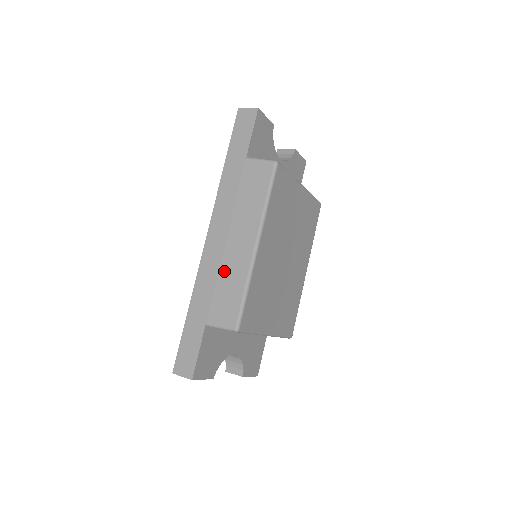
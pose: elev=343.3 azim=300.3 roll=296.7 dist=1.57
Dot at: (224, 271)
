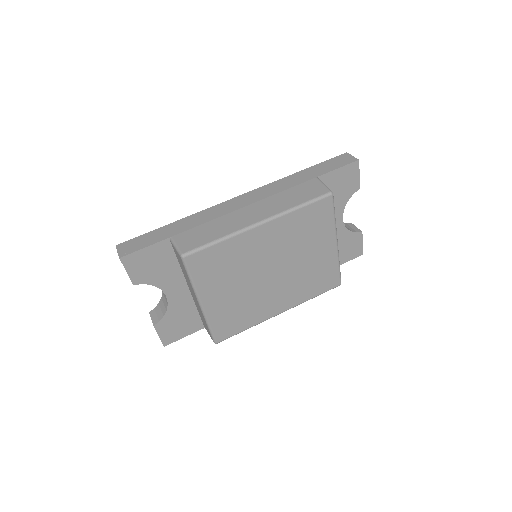
Dot at: (221, 220)
